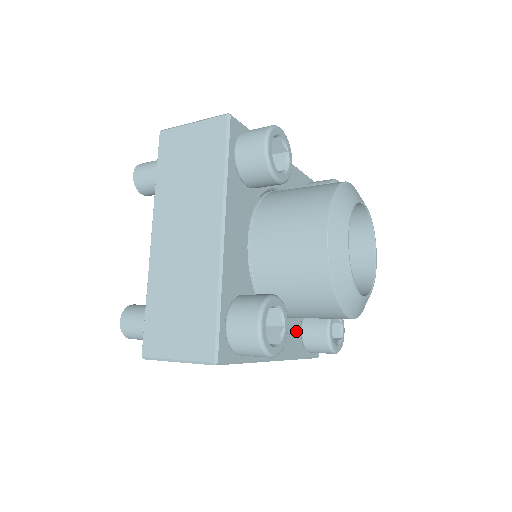
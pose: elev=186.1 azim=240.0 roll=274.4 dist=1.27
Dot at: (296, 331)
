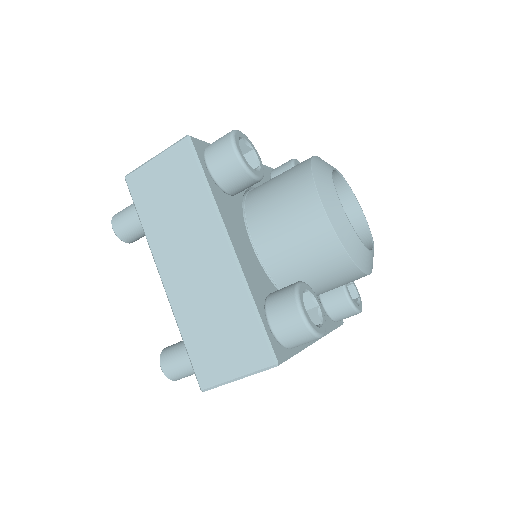
Dot at: (263, 286)
